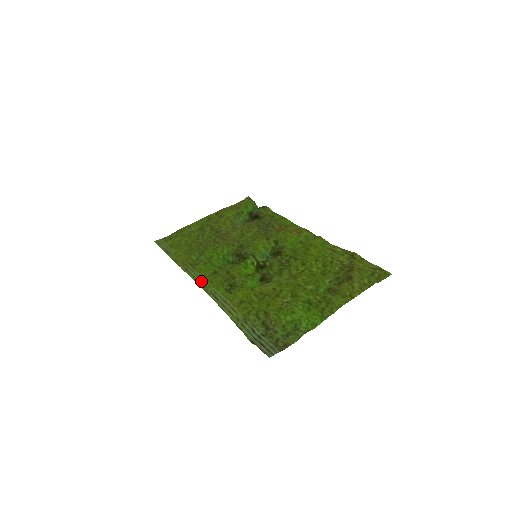
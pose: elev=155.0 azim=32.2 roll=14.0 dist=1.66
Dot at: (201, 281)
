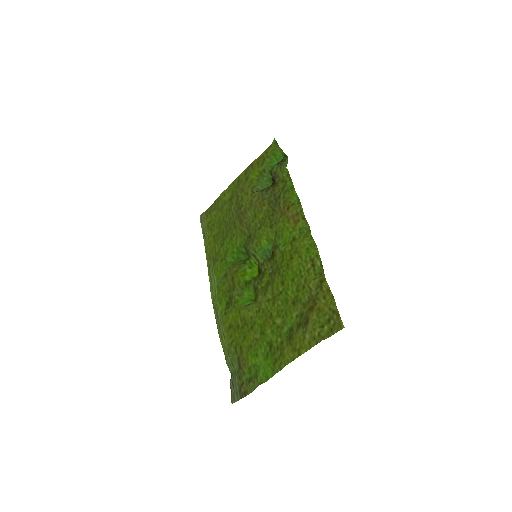
Dot at: (213, 288)
